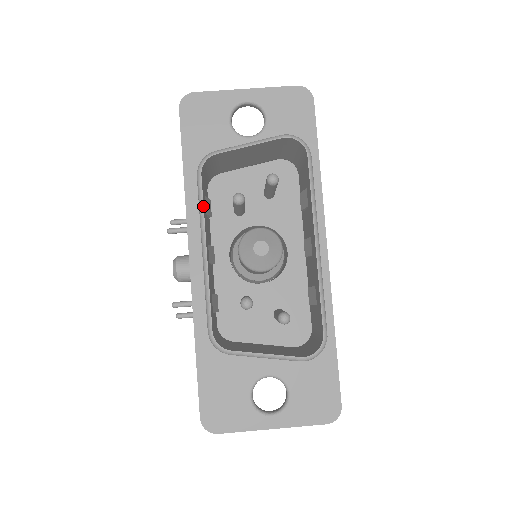
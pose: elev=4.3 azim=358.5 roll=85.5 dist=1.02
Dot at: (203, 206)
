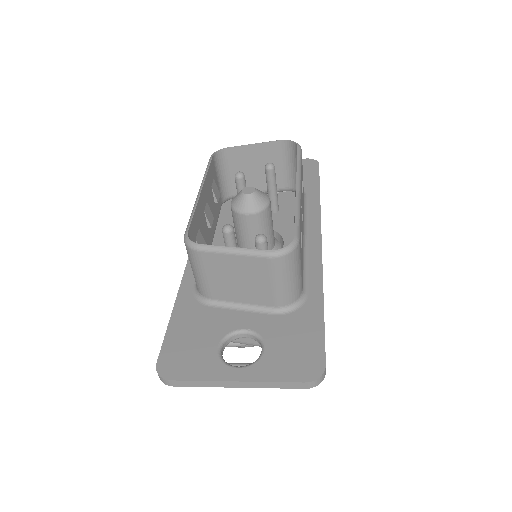
Dot at: (208, 169)
